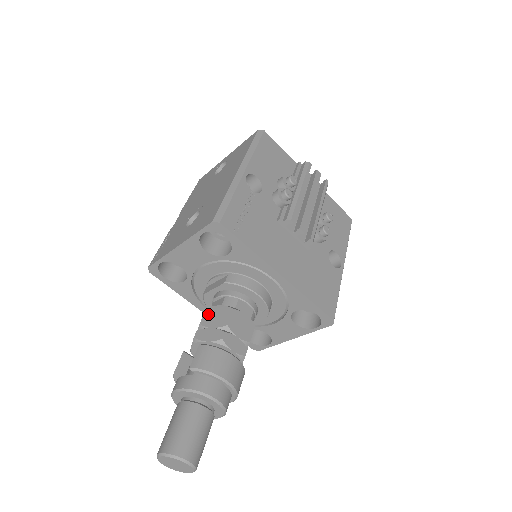
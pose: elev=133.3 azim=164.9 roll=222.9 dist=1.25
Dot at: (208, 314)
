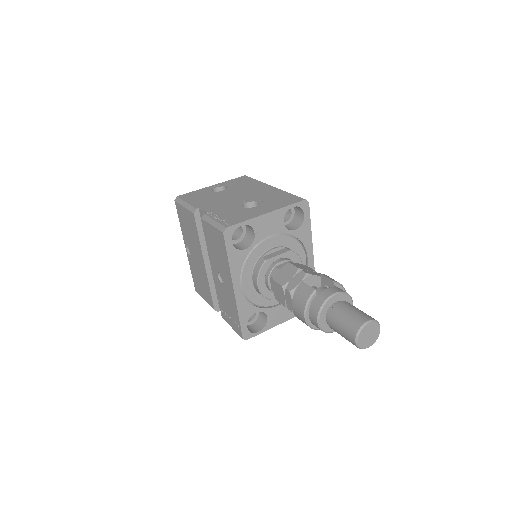
Dot at: (296, 265)
